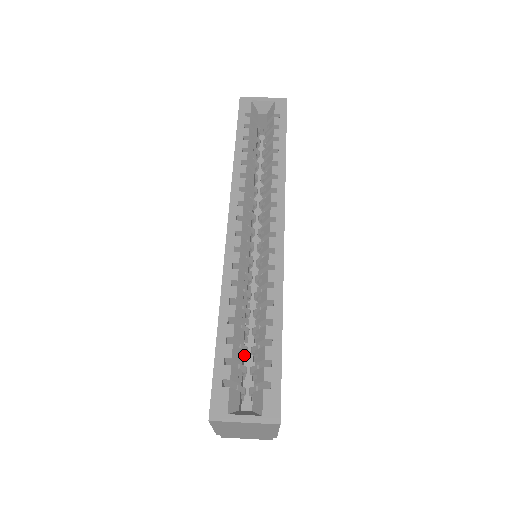
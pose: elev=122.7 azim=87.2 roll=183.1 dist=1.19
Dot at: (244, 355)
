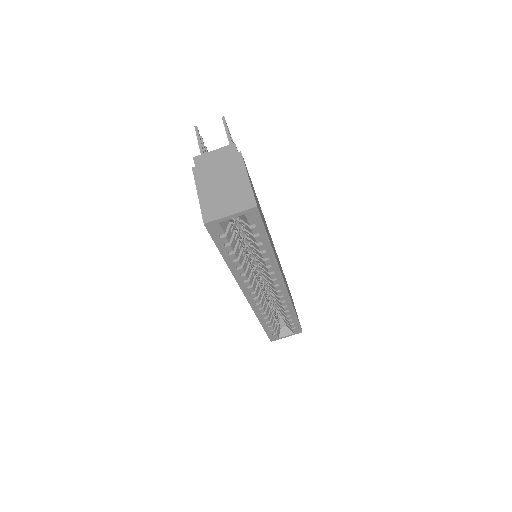
Dot at: (273, 307)
